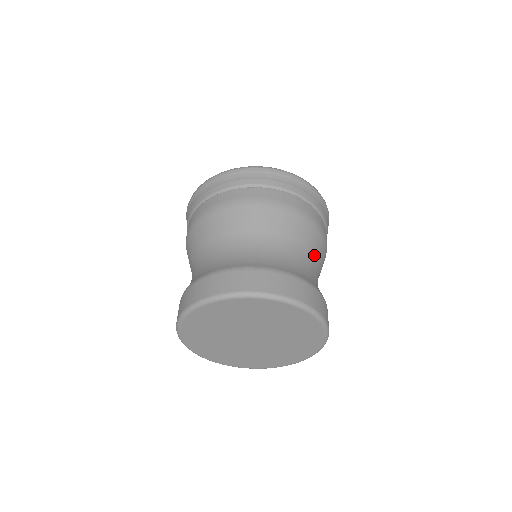
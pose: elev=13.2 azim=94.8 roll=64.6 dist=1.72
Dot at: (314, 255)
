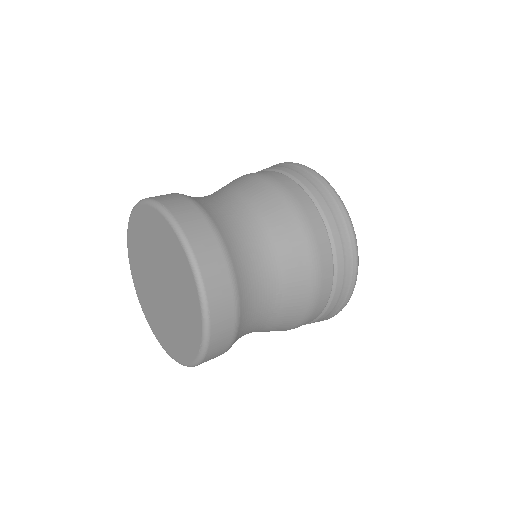
Dot at: (262, 217)
